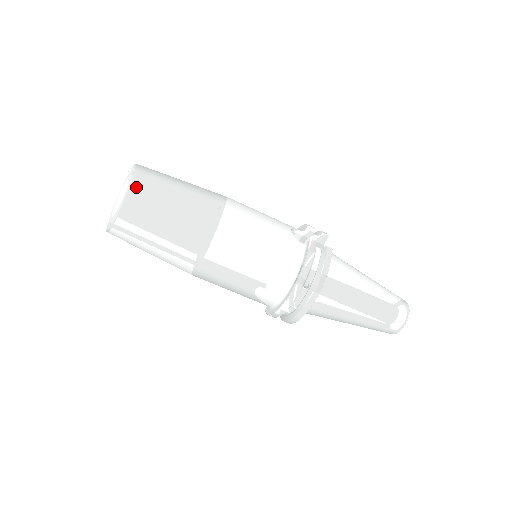
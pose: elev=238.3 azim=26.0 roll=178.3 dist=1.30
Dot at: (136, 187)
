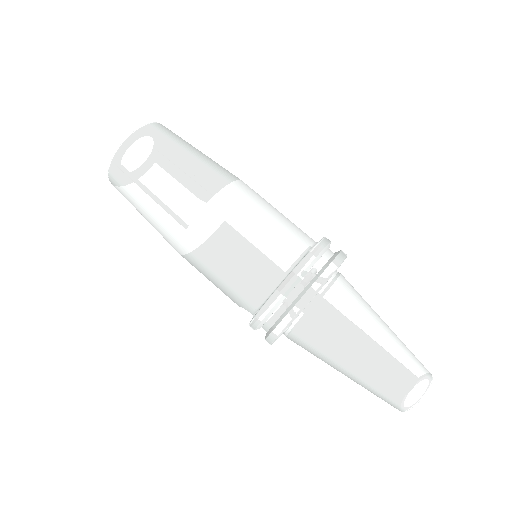
Dot at: (163, 129)
